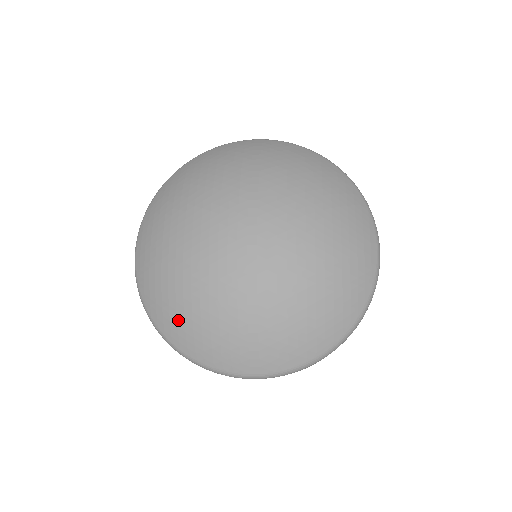
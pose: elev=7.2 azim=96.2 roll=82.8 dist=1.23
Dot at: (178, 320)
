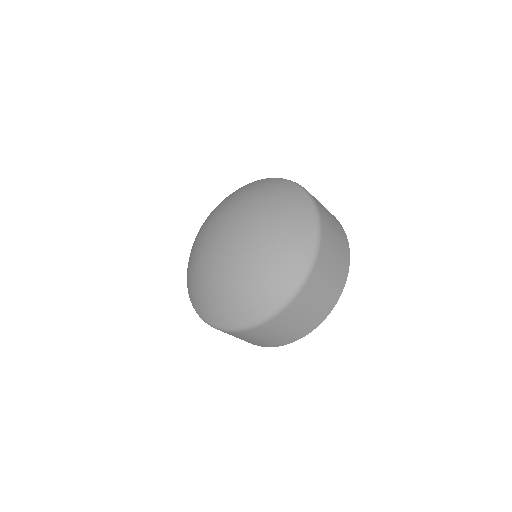
Dot at: (189, 262)
